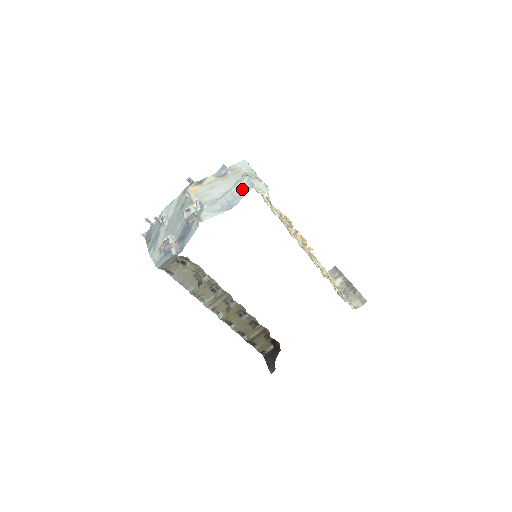
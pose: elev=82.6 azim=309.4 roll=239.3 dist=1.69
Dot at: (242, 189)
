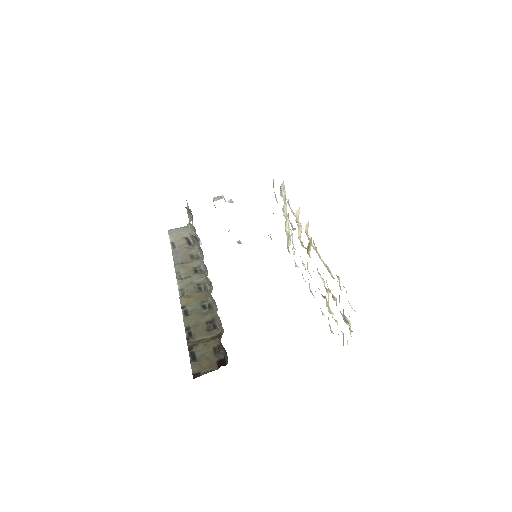
Dot at: occluded
